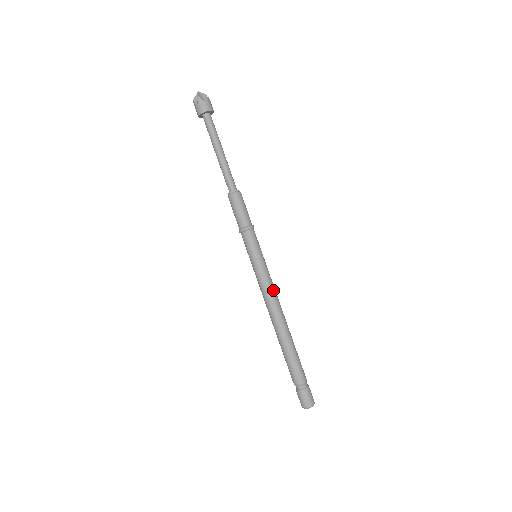
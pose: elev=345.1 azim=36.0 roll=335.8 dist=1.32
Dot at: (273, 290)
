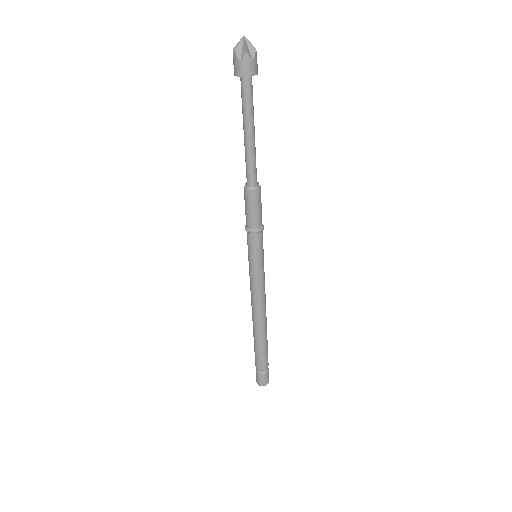
Dot at: (258, 295)
